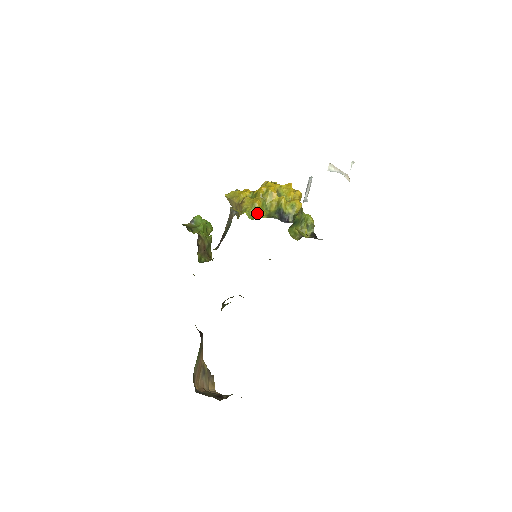
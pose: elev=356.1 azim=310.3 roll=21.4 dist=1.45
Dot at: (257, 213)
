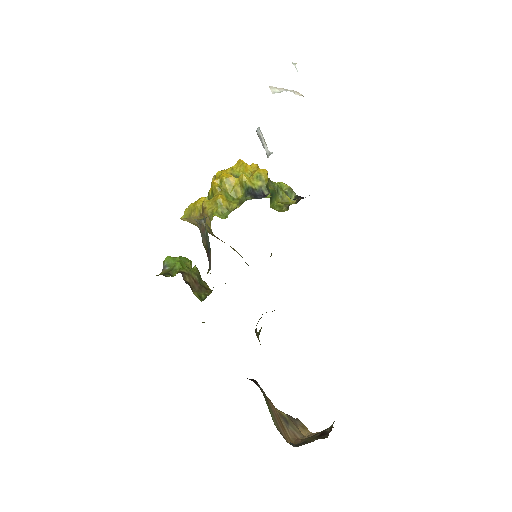
Dot at: (227, 208)
